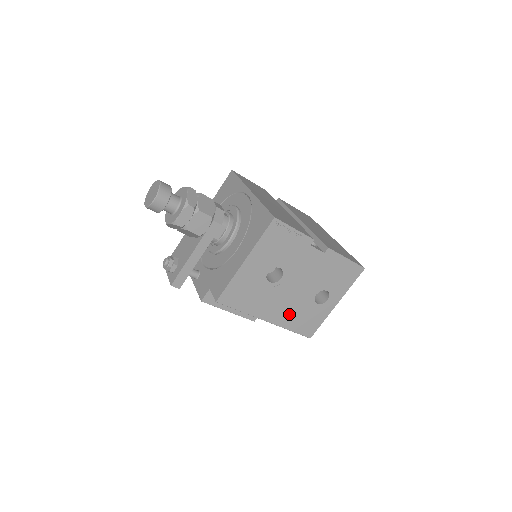
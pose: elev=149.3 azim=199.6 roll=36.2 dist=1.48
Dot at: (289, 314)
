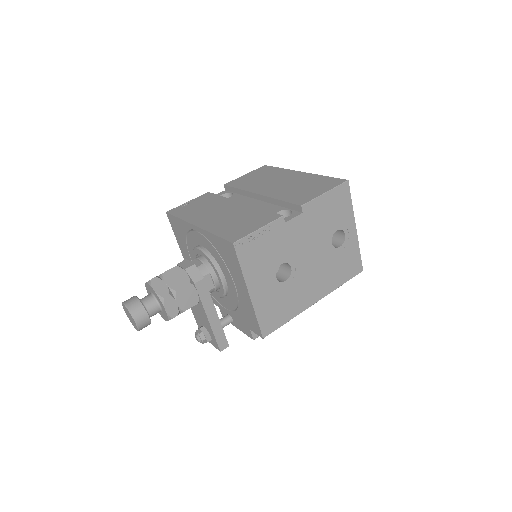
Dot at: (327, 278)
